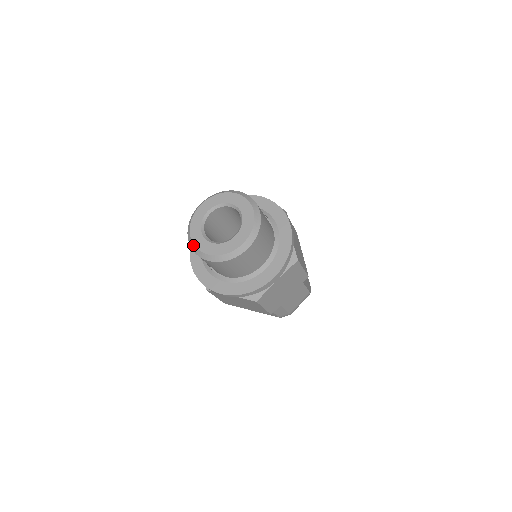
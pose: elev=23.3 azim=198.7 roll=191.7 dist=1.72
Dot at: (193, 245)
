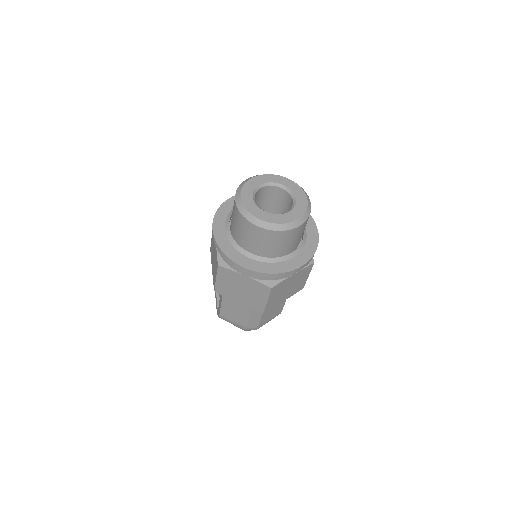
Dot at: (243, 207)
